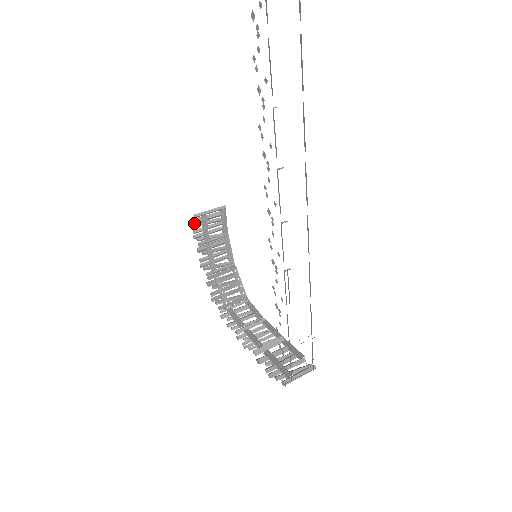
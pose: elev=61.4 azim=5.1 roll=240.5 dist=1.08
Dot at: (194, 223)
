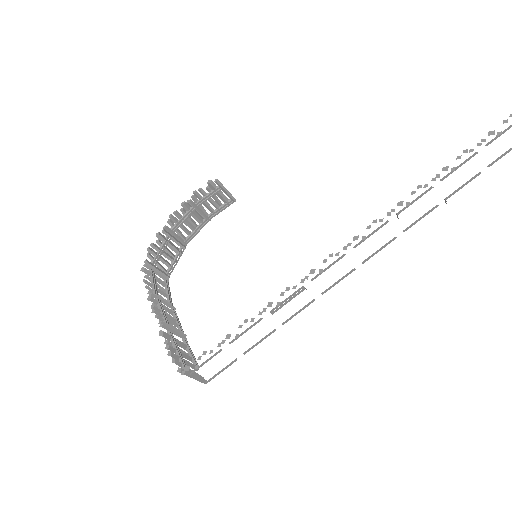
Dot at: (209, 184)
